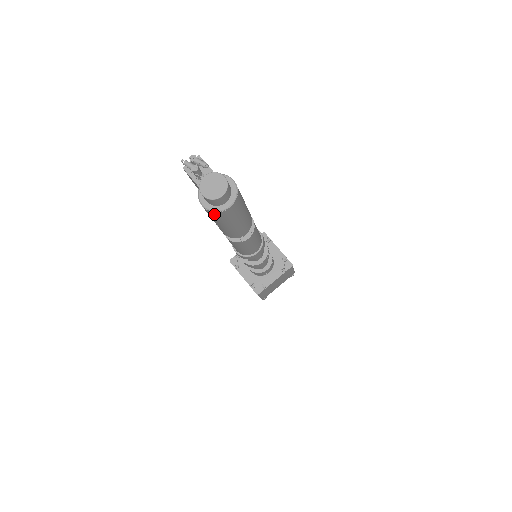
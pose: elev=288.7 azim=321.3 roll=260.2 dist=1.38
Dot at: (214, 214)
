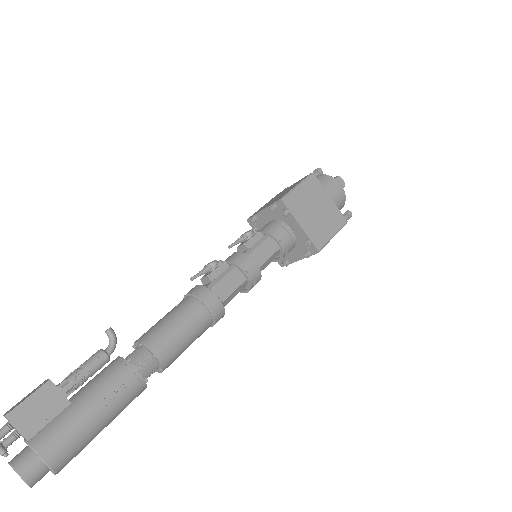
Dot at: occluded
